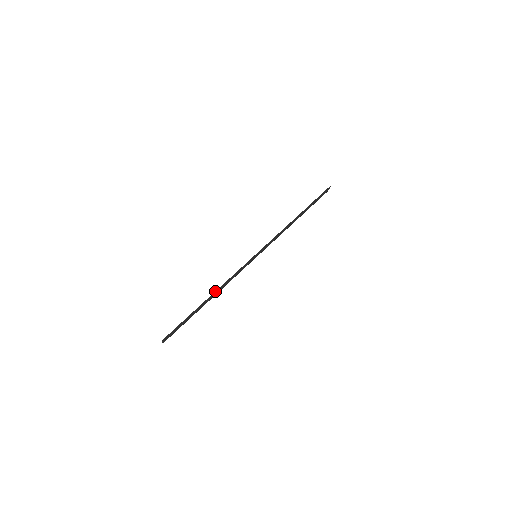
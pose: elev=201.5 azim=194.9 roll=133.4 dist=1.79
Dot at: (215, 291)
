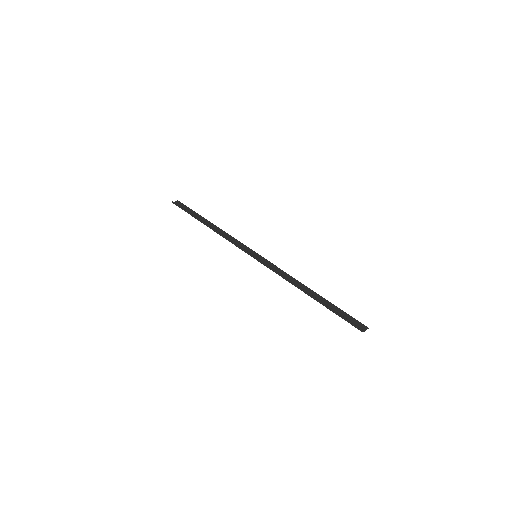
Dot at: (212, 229)
